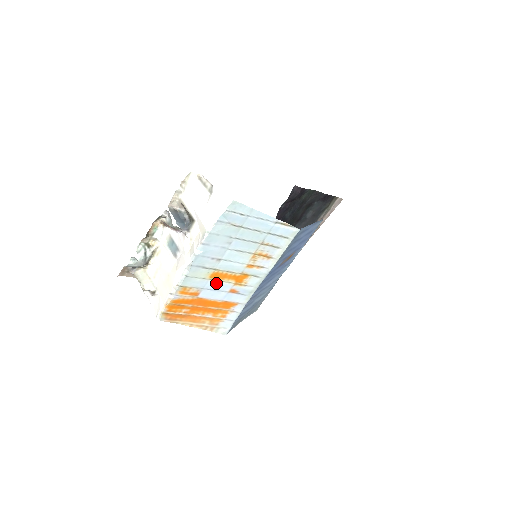
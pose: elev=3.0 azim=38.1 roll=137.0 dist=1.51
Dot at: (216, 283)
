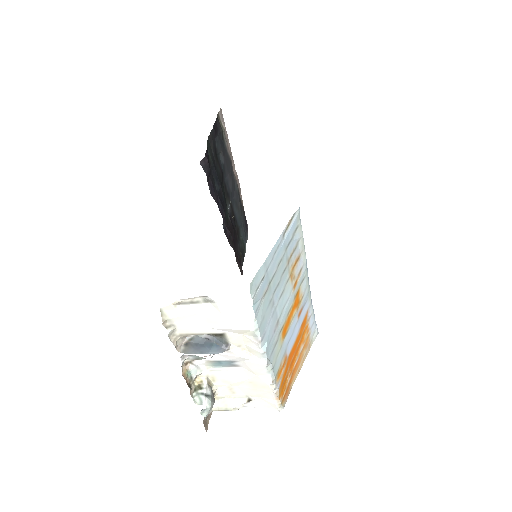
Dot at: (288, 332)
